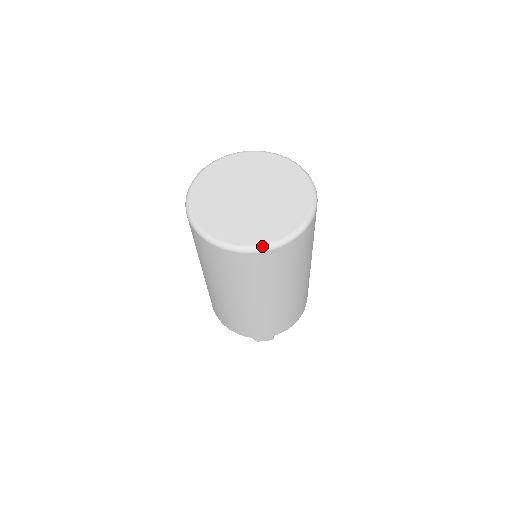
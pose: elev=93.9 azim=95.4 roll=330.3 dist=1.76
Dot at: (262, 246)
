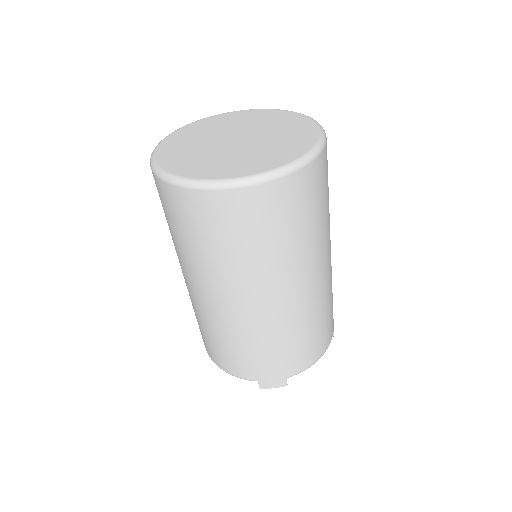
Dot at: (245, 177)
